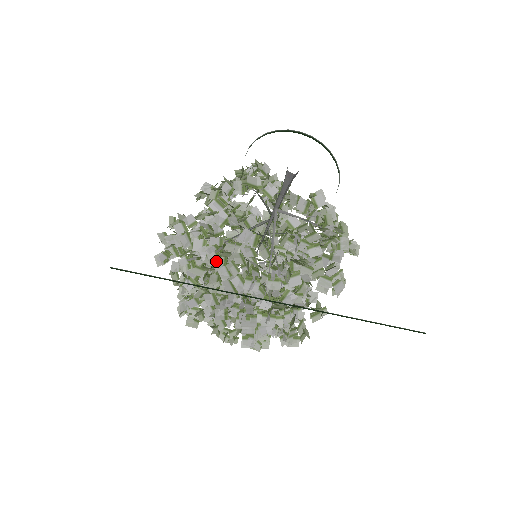
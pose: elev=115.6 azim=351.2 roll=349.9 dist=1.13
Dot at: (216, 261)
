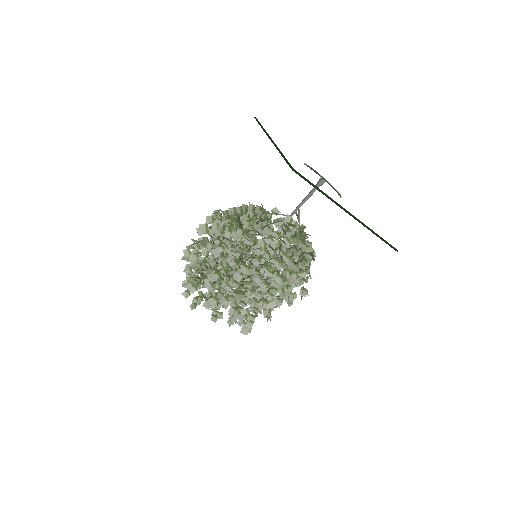
Dot at: (266, 231)
